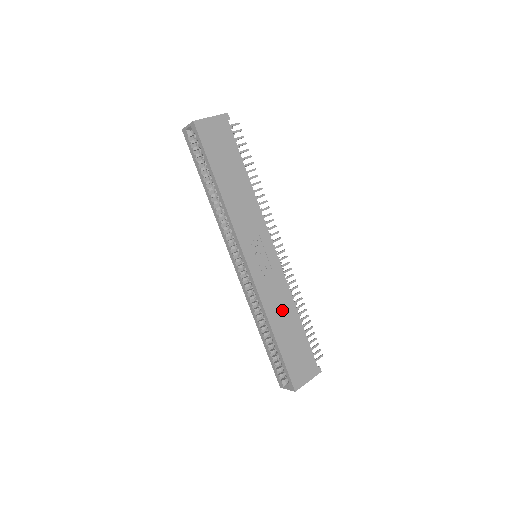
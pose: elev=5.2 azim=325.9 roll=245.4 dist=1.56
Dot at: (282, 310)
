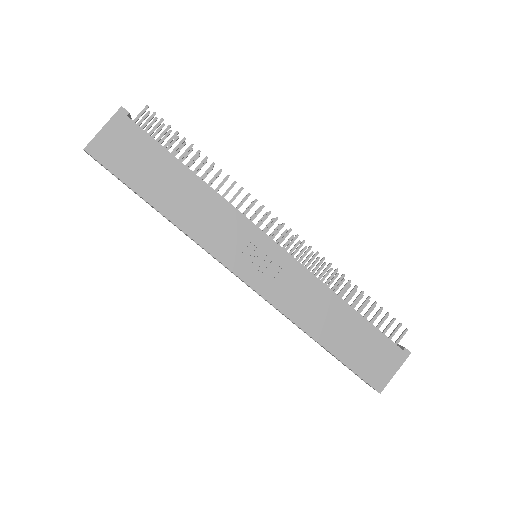
Dot at: (317, 308)
